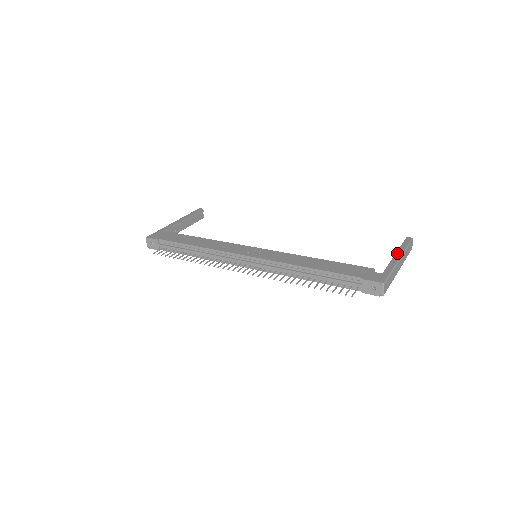
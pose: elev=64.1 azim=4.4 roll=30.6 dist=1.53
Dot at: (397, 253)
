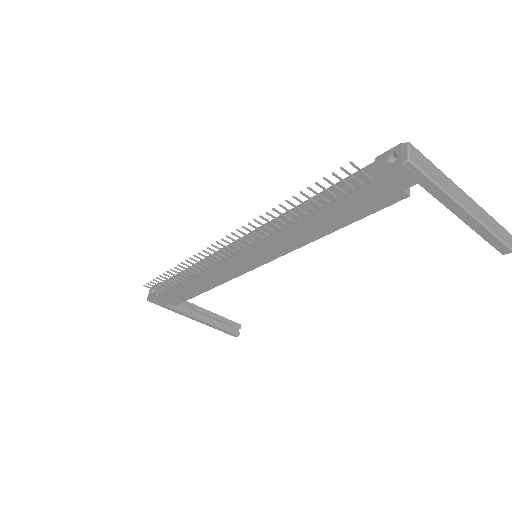
Dot at: occluded
